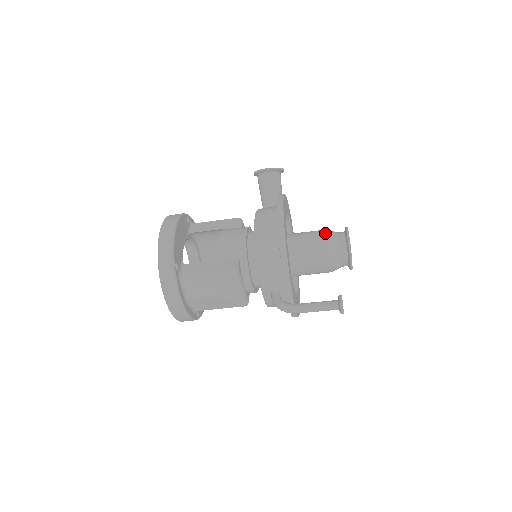
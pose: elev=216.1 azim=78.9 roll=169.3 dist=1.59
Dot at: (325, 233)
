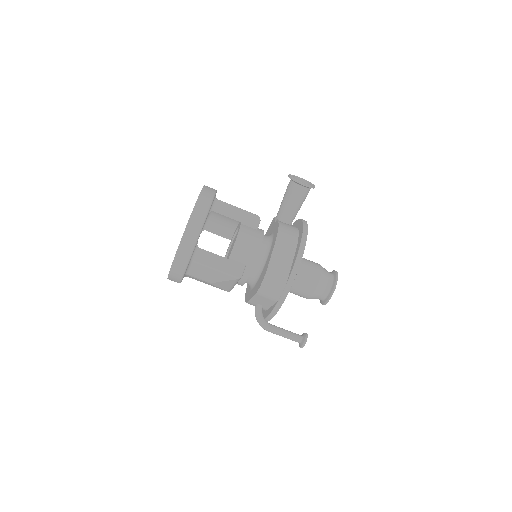
Dot at: (320, 273)
